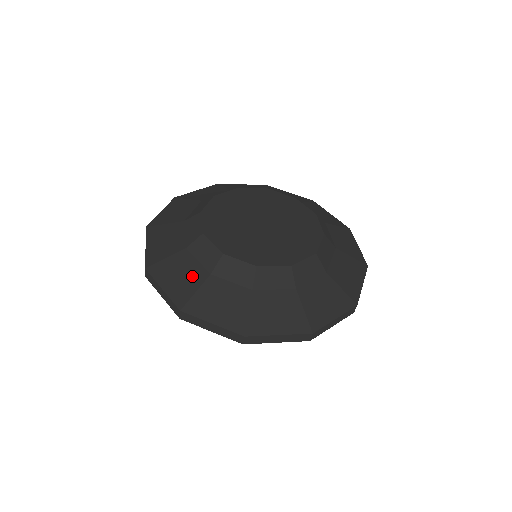
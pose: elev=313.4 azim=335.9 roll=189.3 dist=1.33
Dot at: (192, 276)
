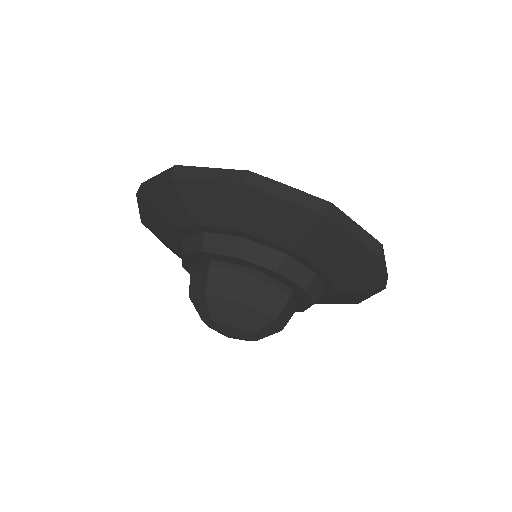
Dot at: occluded
